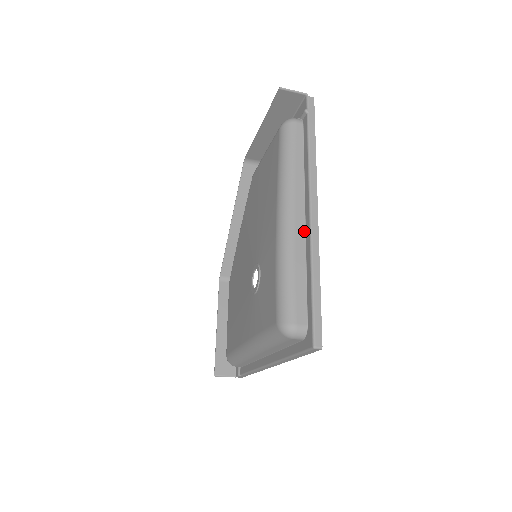
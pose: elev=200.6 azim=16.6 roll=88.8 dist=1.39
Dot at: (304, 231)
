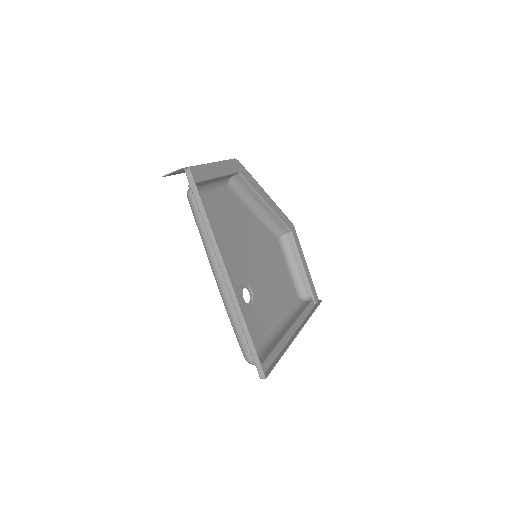
Dot at: occluded
